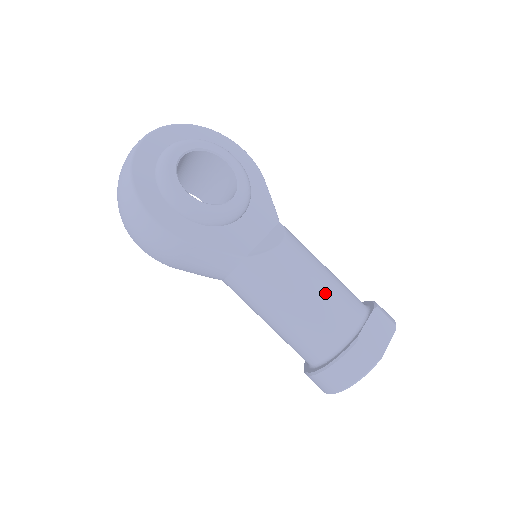
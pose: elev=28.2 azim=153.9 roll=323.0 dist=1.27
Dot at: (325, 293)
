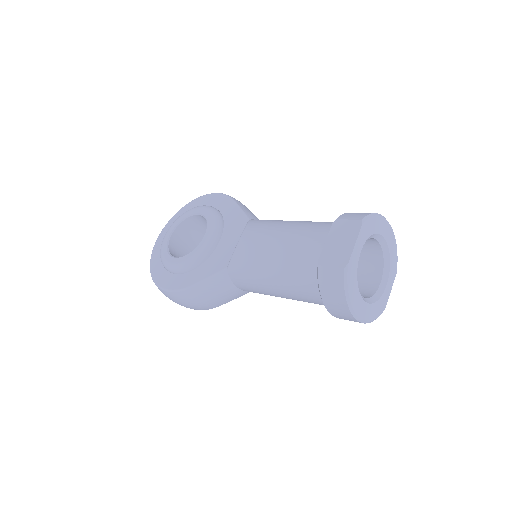
Dot at: (284, 246)
